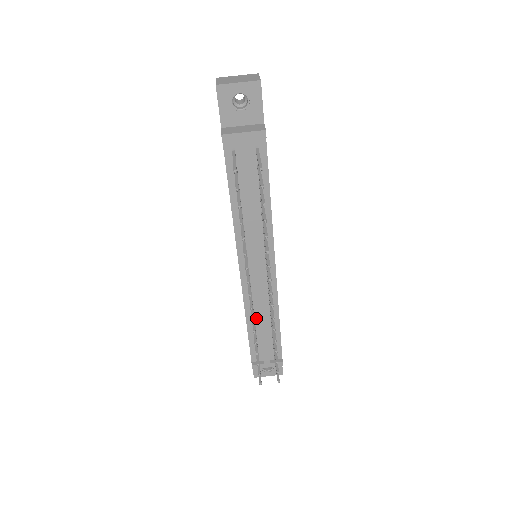
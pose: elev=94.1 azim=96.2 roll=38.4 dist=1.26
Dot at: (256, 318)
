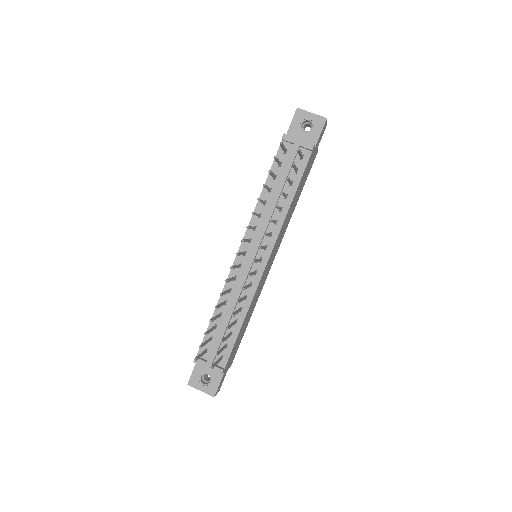
Dot at: (226, 307)
